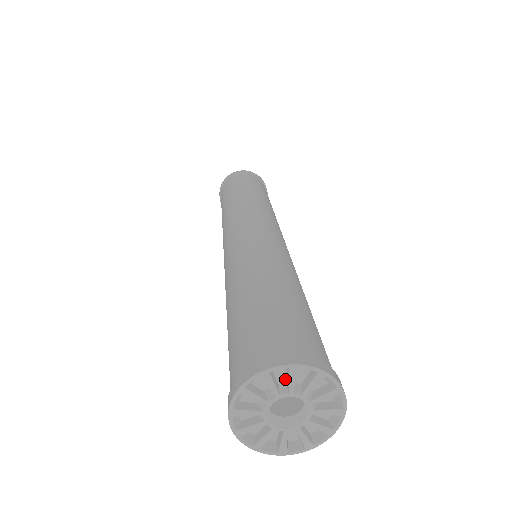
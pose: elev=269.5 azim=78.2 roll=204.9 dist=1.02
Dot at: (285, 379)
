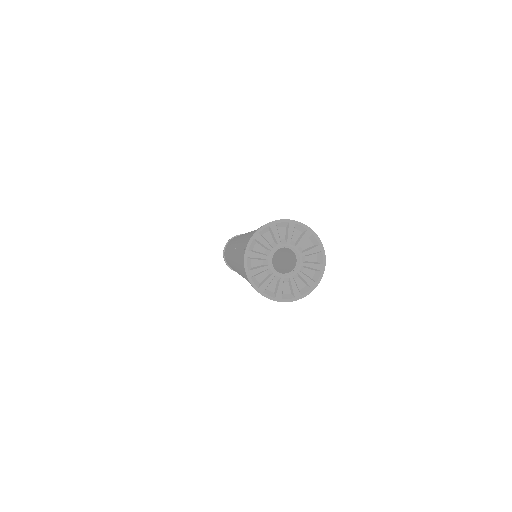
Dot at: (297, 240)
